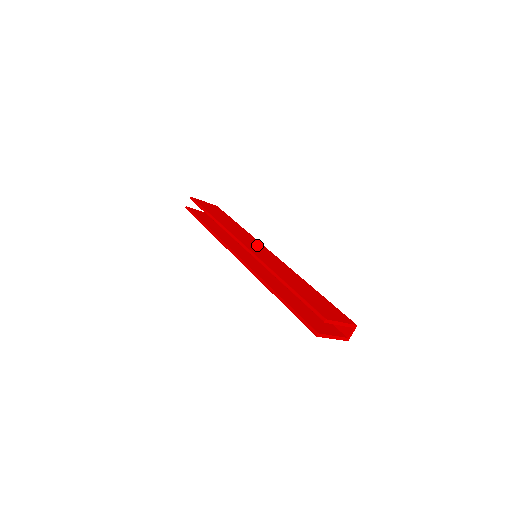
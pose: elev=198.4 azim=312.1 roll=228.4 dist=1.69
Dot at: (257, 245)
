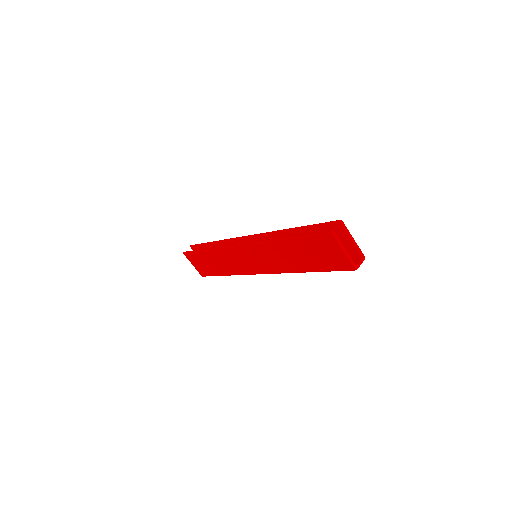
Dot at: occluded
